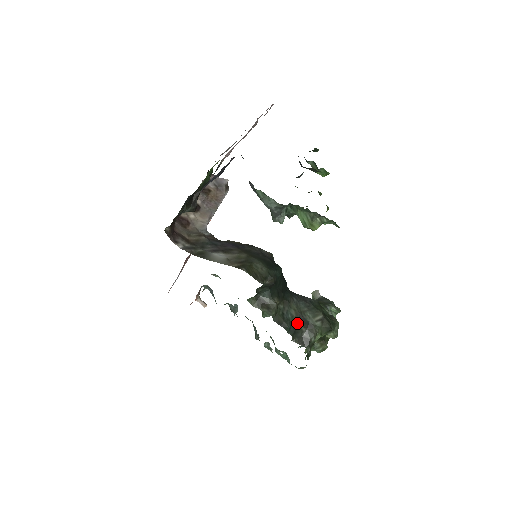
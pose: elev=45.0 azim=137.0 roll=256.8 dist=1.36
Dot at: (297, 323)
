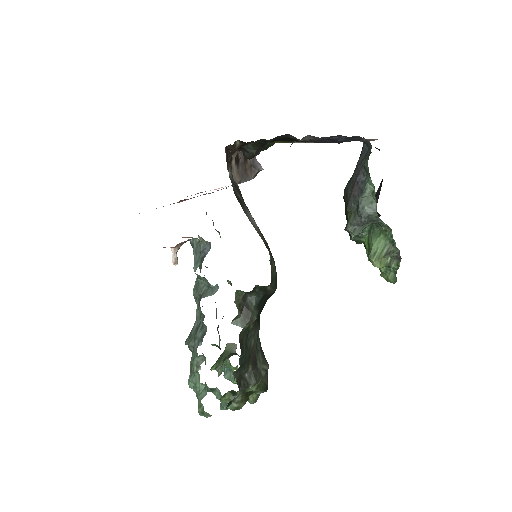
Dot at: (249, 357)
